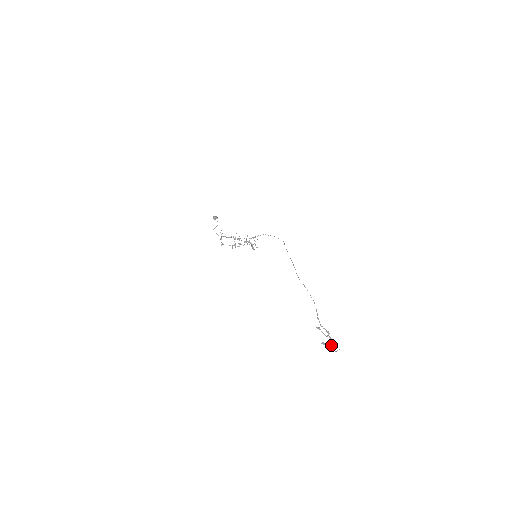
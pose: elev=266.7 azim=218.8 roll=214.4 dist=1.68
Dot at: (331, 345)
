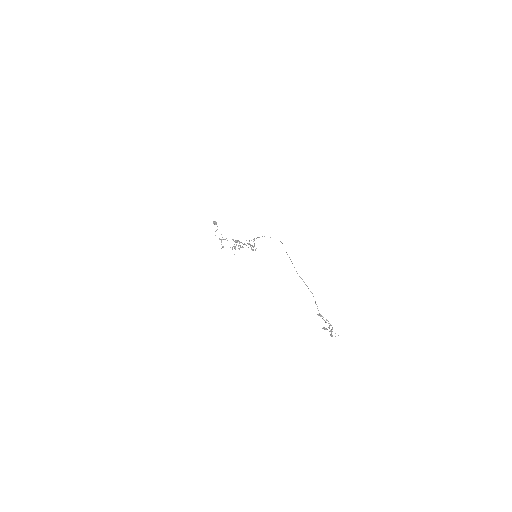
Dot at: (331, 330)
